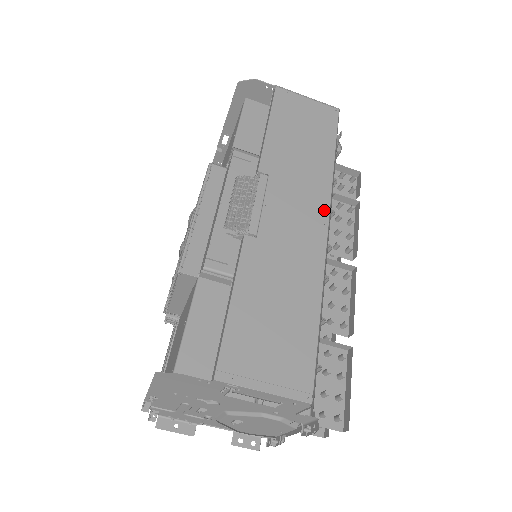
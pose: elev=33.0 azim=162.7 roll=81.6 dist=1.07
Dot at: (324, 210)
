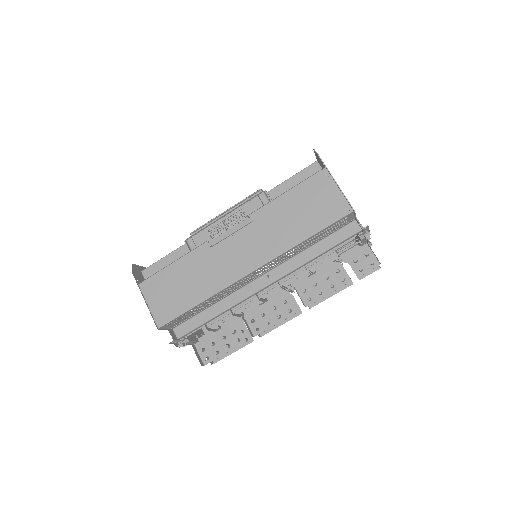
Dot at: (260, 262)
